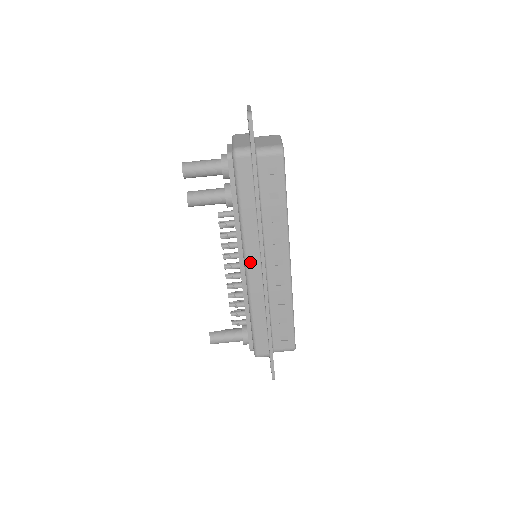
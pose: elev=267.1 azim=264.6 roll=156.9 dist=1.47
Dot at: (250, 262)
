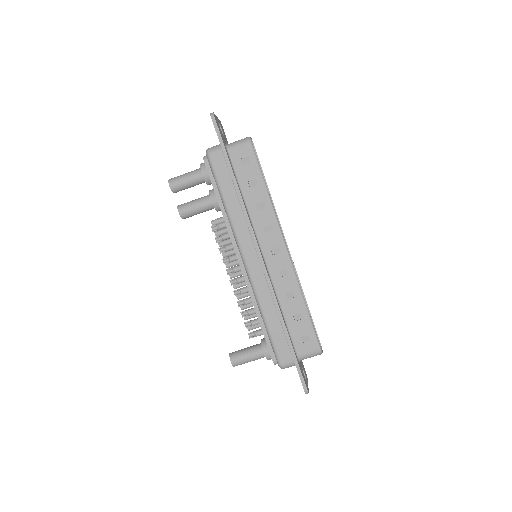
Dot at: (246, 255)
